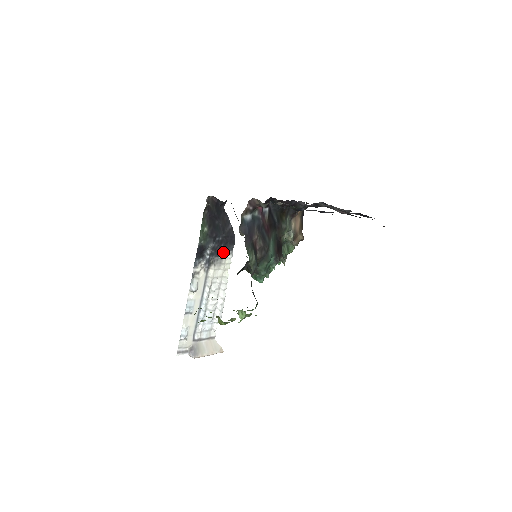
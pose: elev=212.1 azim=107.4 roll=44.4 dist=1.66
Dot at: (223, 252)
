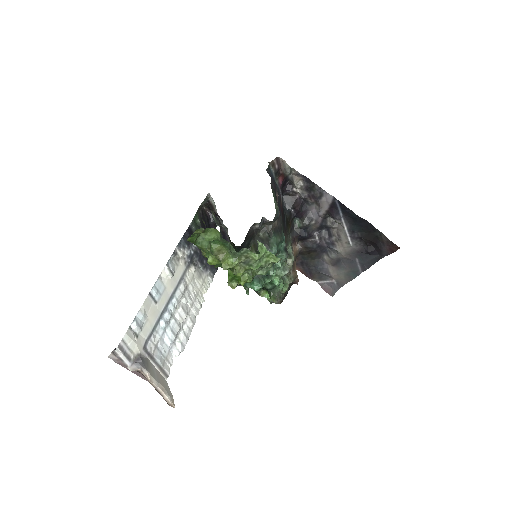
Dot at: (206, 265)
